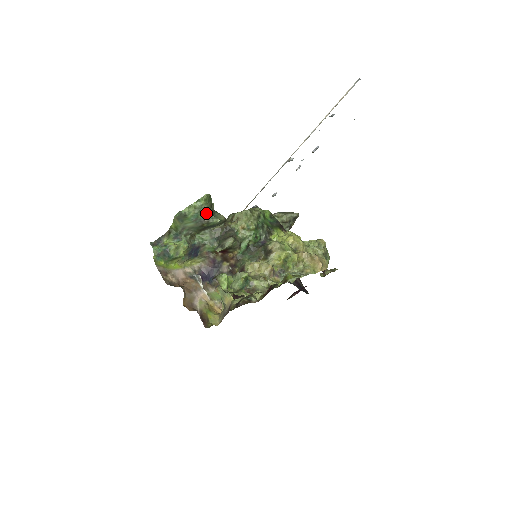
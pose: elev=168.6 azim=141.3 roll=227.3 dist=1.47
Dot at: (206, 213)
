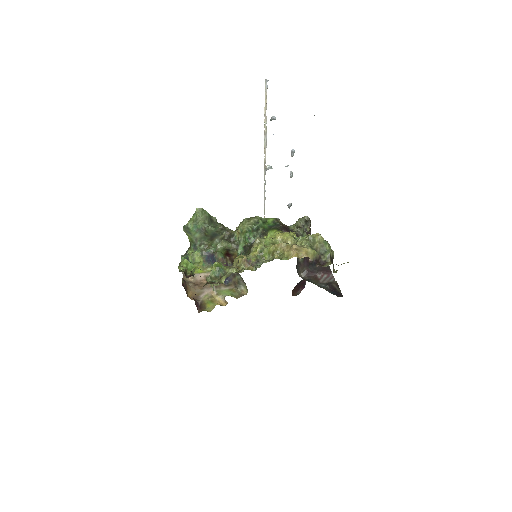
Dot at: (201, 223)
